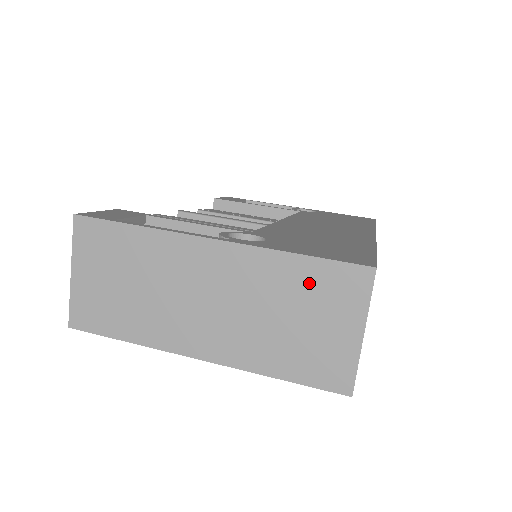
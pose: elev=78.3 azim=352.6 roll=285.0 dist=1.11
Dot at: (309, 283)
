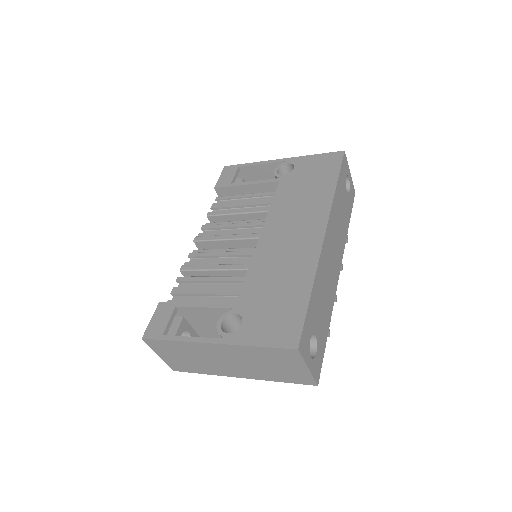
Dot at: (270, 355)
